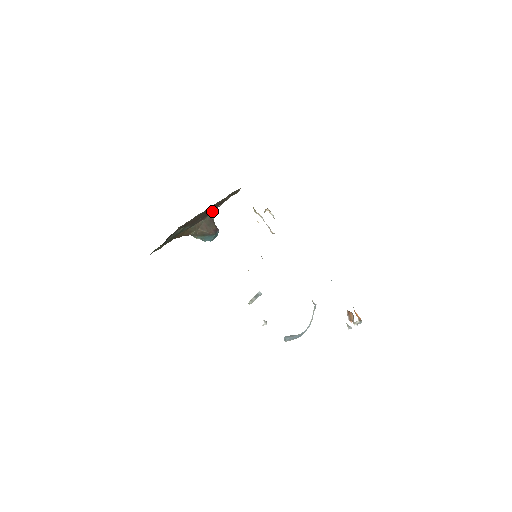
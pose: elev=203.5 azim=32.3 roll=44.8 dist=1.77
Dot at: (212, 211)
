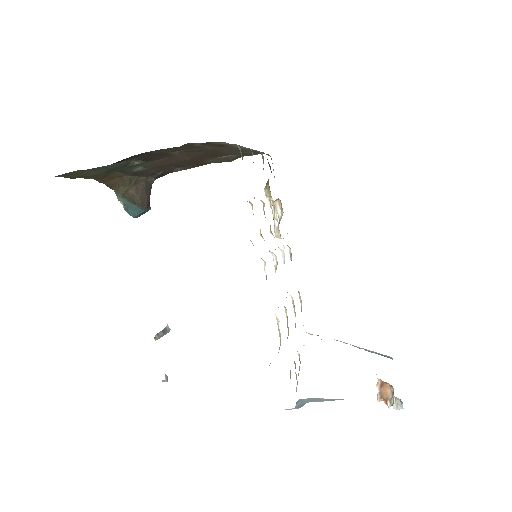
Dot at: (162, 172)
